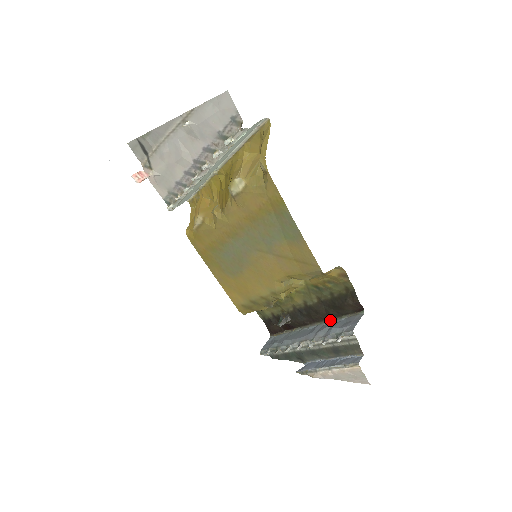
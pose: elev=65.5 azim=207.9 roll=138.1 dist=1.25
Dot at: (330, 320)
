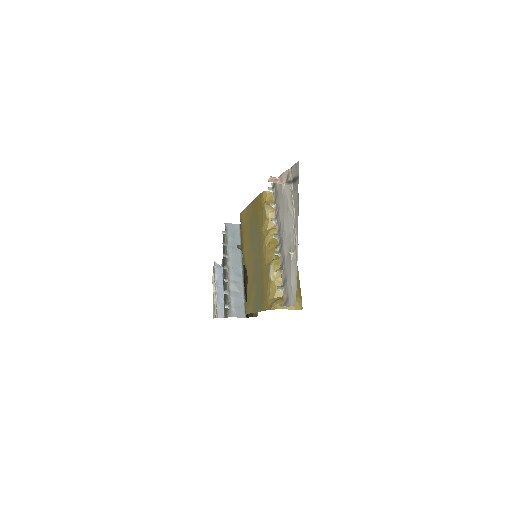
Dot at: (244, 288)
